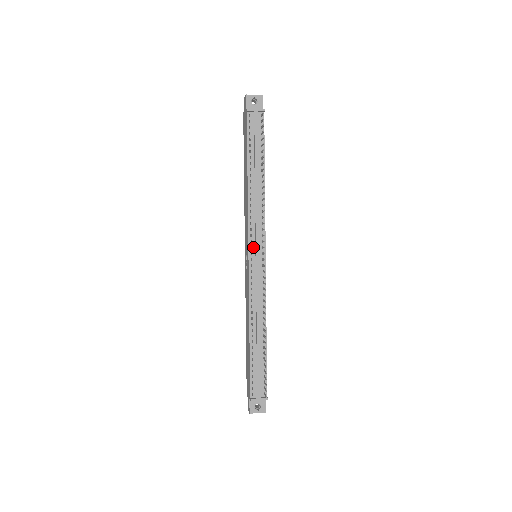
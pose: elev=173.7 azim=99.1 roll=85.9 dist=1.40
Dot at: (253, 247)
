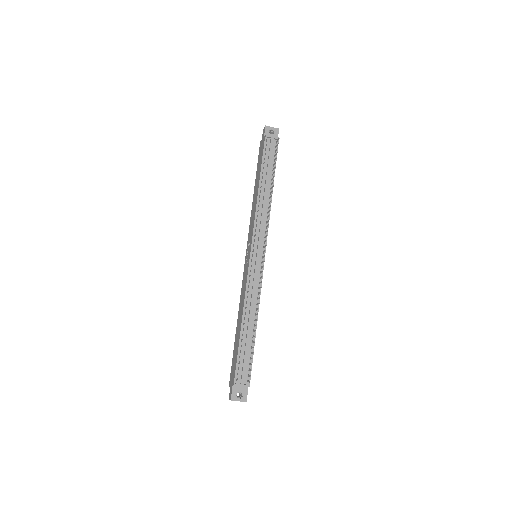
Dot at: (255, 245)
